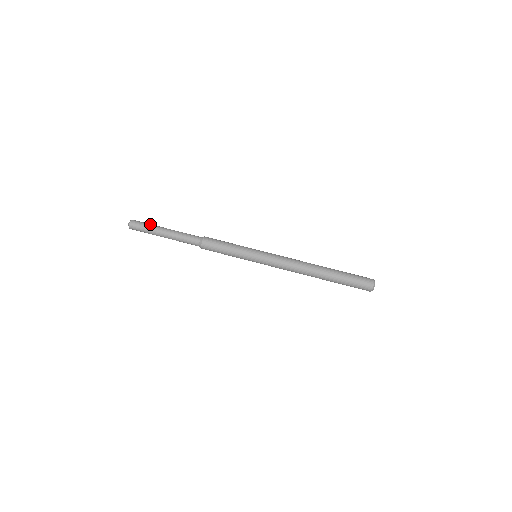
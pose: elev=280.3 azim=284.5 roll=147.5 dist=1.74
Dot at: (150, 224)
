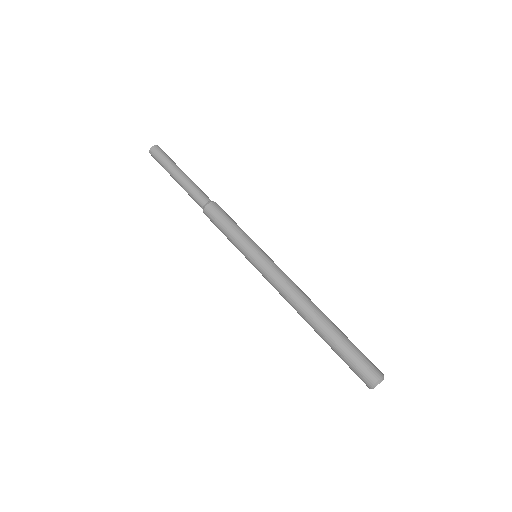
Dot at: (167, 159)
